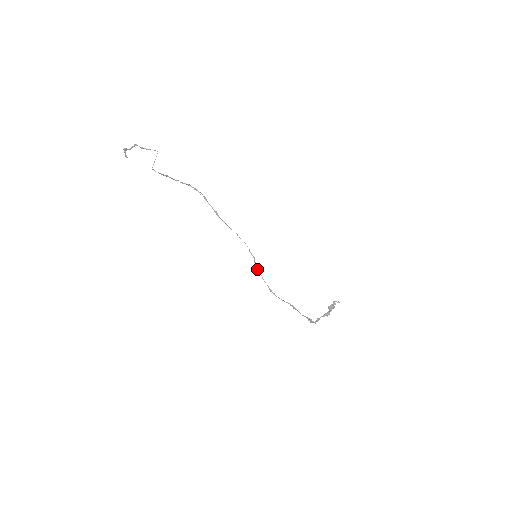
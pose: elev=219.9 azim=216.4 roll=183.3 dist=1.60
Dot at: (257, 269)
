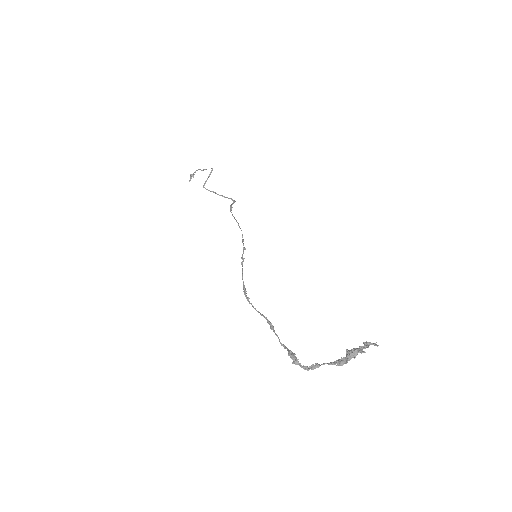
Dot at: (241, 264)
